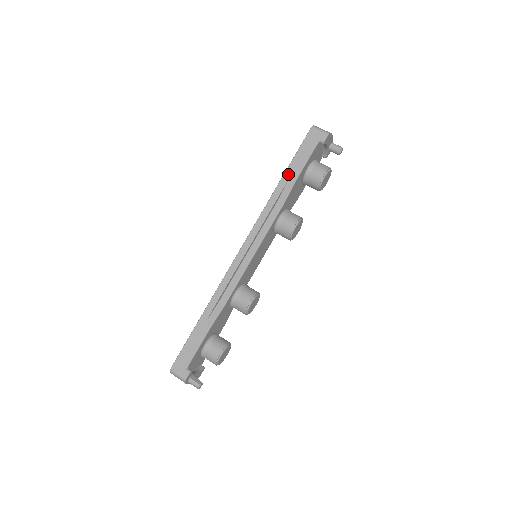
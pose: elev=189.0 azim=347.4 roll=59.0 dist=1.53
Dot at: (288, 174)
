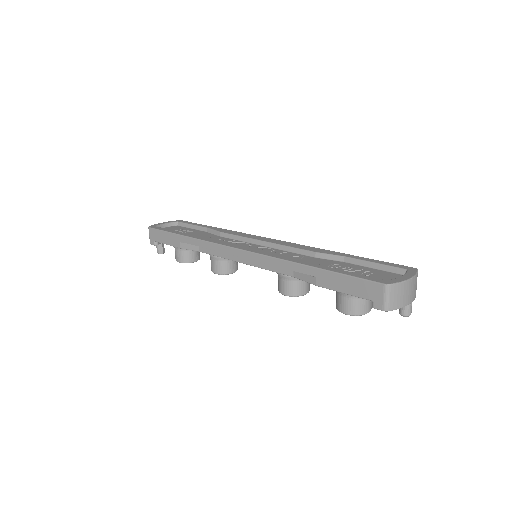
Dot at: (319, 273)
